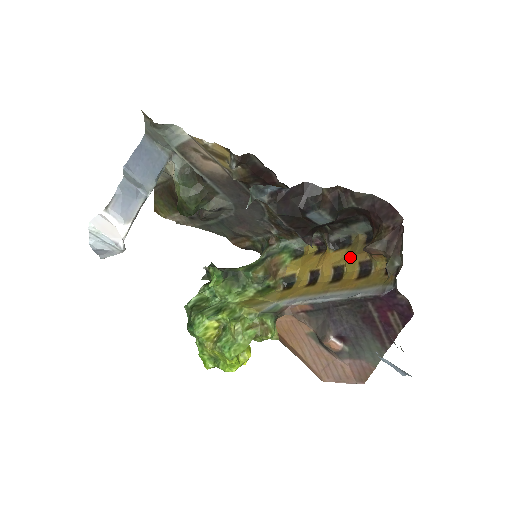
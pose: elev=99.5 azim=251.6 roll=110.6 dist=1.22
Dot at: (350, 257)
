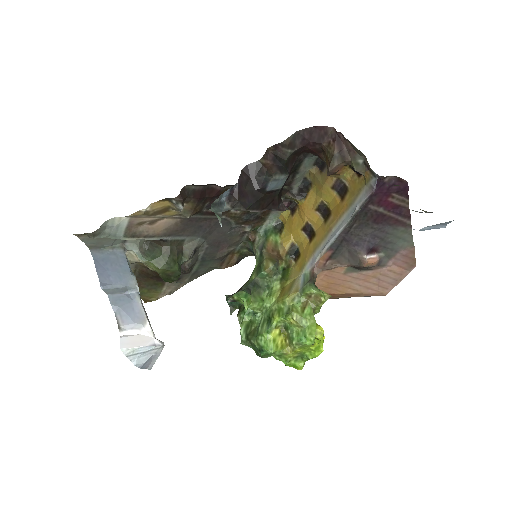
Dot at: (321, 191)
